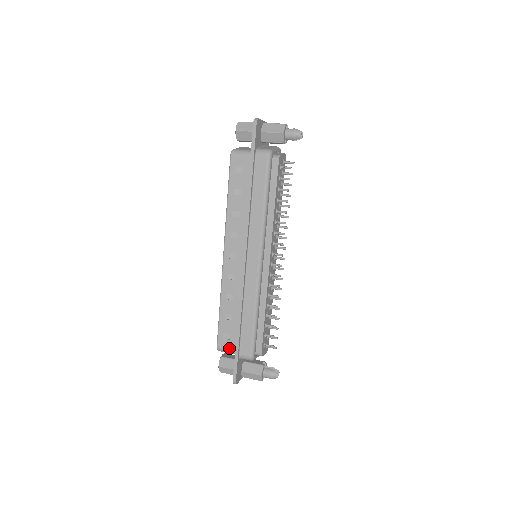
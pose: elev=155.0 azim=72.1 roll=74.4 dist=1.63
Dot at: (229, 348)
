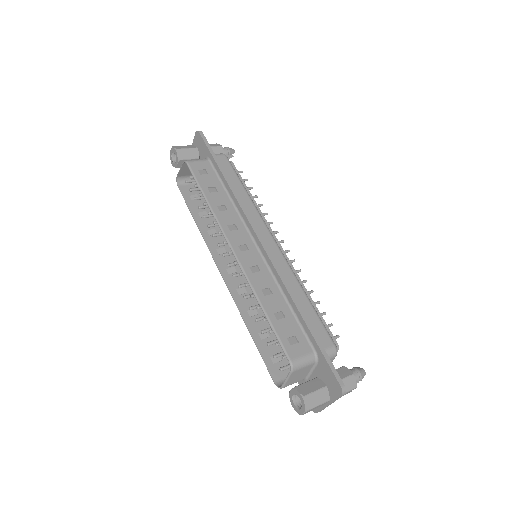
Dot at: (305, 353)
